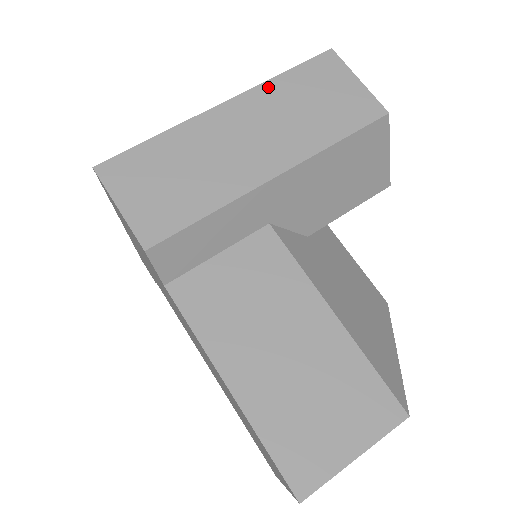
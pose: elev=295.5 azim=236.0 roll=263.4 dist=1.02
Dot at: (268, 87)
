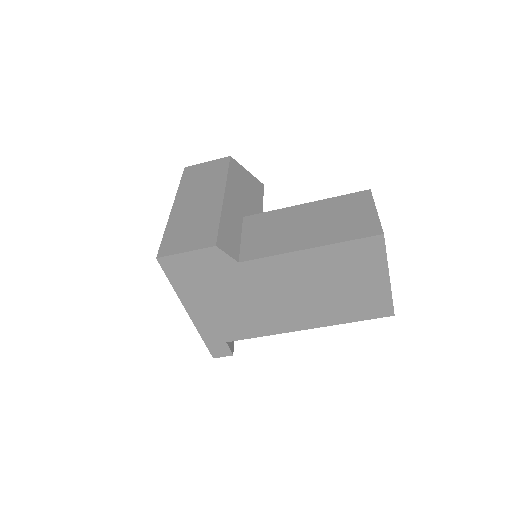
Dot at: (181, 190)
